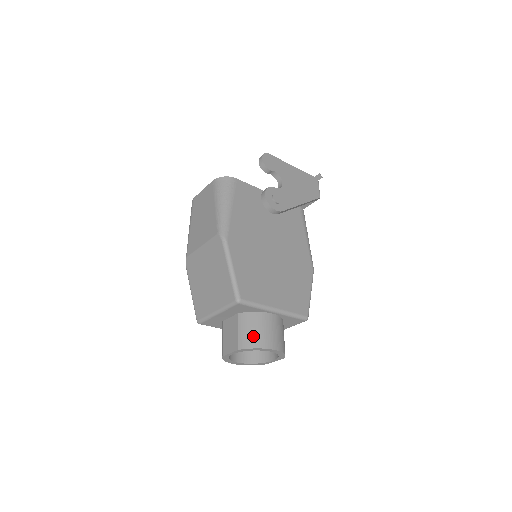
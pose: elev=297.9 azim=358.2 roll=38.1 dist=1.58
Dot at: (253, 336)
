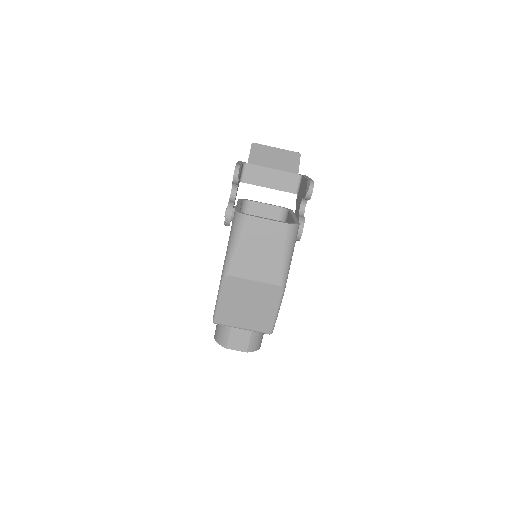
Dot at: (258, 343)
